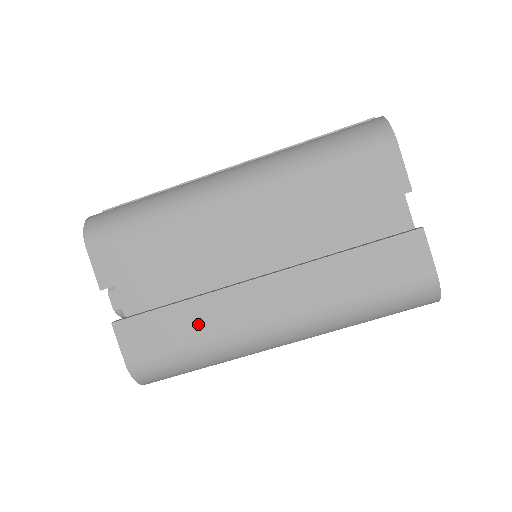
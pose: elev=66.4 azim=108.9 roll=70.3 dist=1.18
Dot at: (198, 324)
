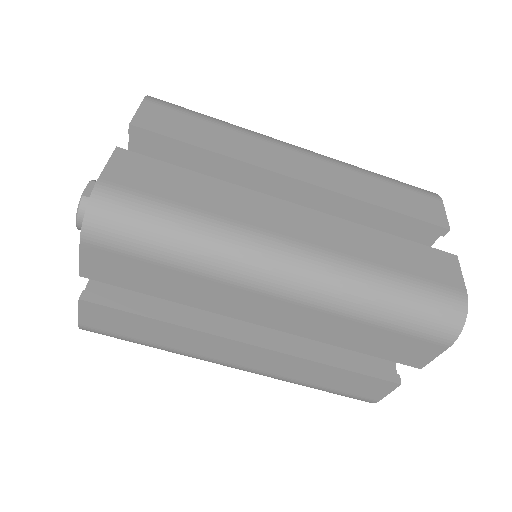
Dot at: (212, 199)
